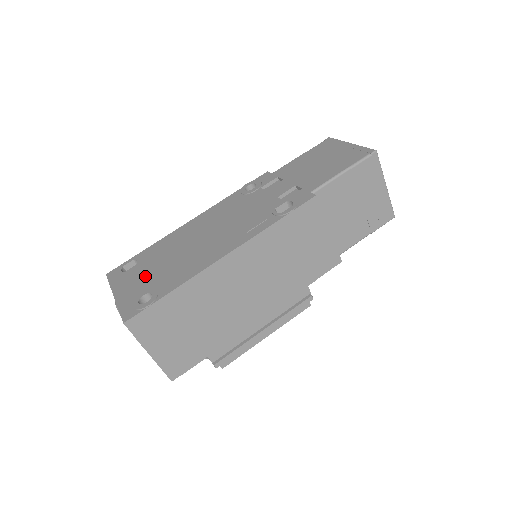
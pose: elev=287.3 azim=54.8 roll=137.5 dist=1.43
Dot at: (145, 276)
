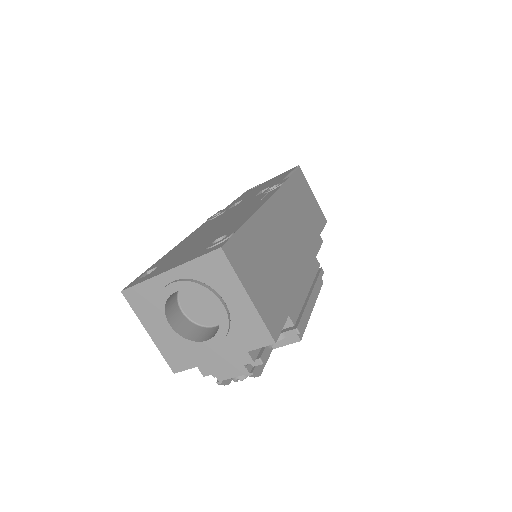
Dot at: (188, 252)
